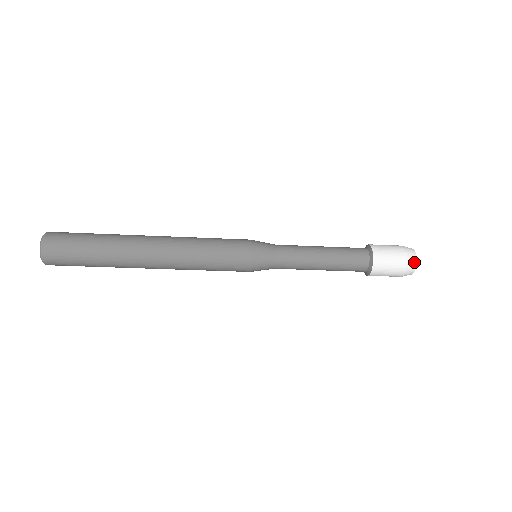
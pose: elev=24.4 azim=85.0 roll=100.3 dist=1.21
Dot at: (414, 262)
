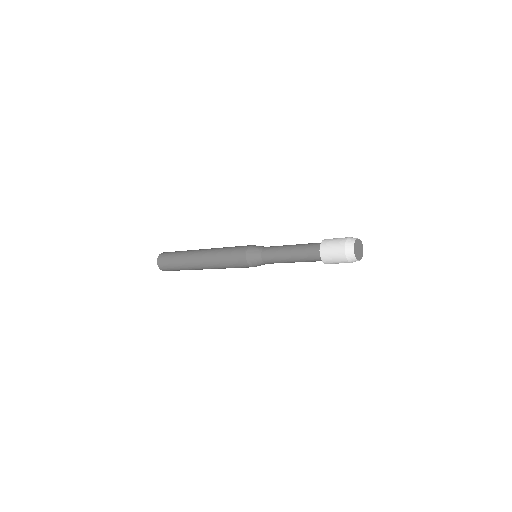
Dot at: (351, 248)
